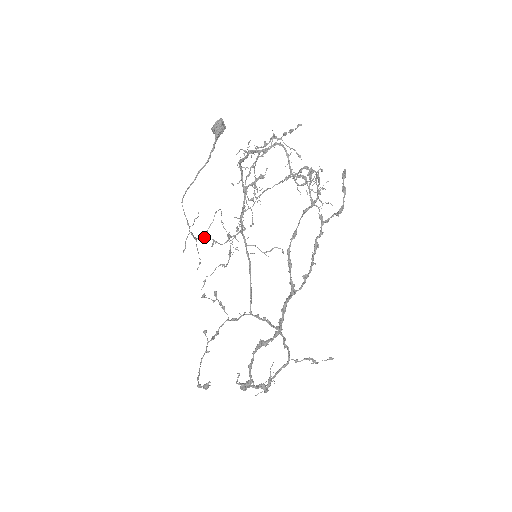
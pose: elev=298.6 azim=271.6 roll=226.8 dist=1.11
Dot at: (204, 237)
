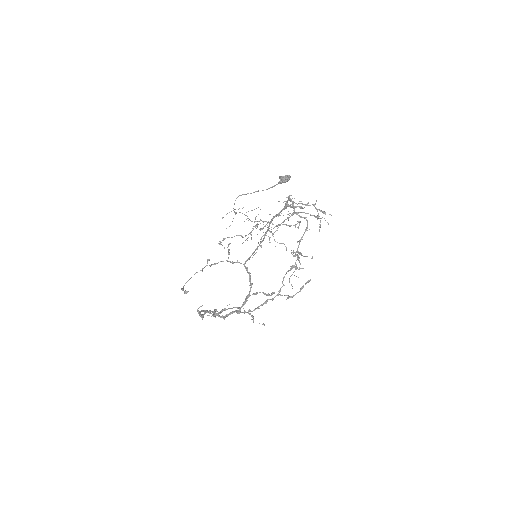
Dot at: occluded
